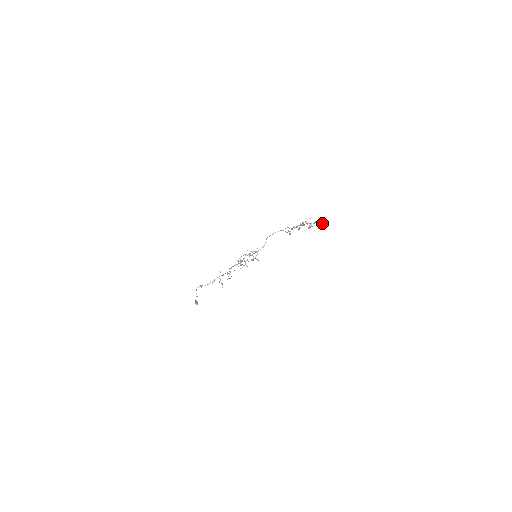
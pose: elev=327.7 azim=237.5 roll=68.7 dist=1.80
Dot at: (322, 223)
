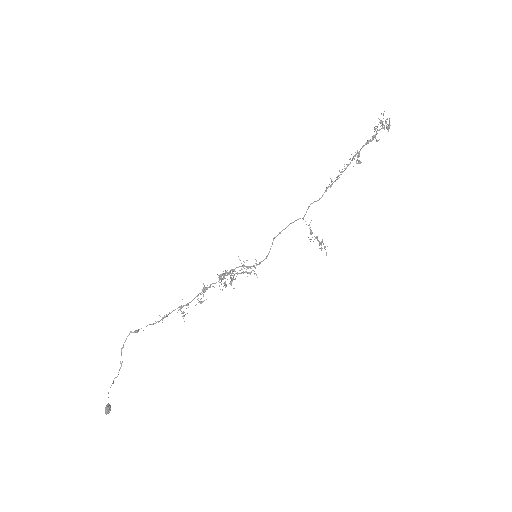
Dot at: occluded
